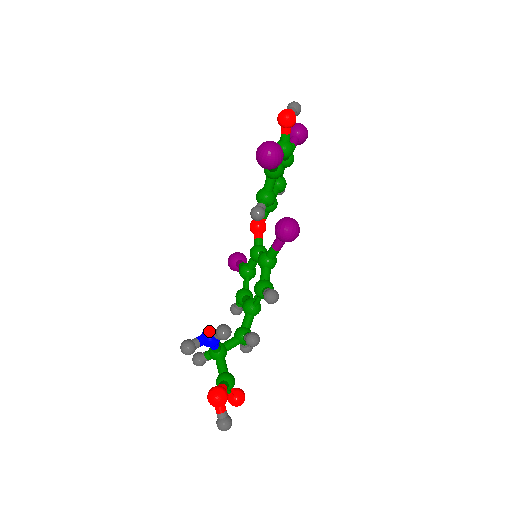
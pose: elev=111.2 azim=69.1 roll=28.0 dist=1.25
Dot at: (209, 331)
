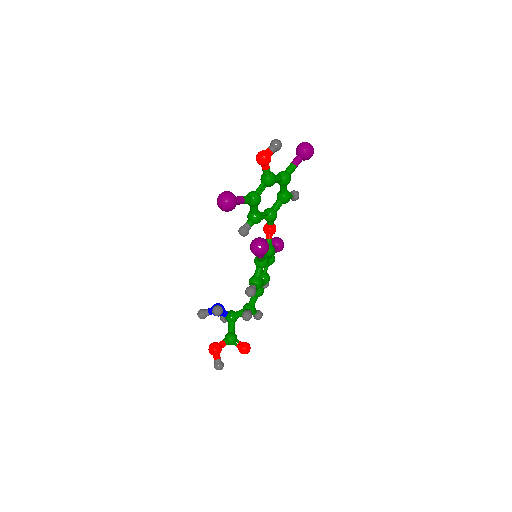
Dot at: occluded
